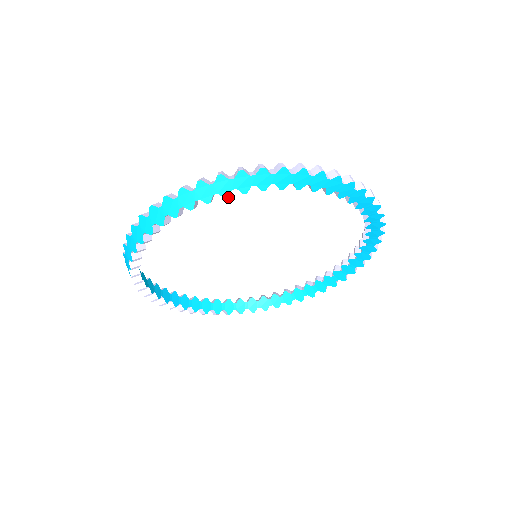
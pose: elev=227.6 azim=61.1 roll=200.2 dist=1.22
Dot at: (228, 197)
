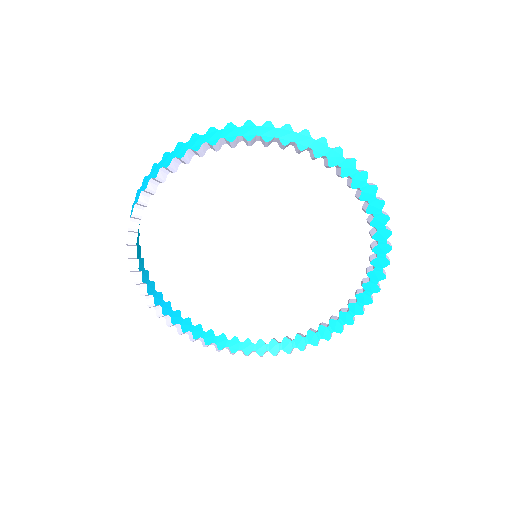
Dot at: (285, 145)
